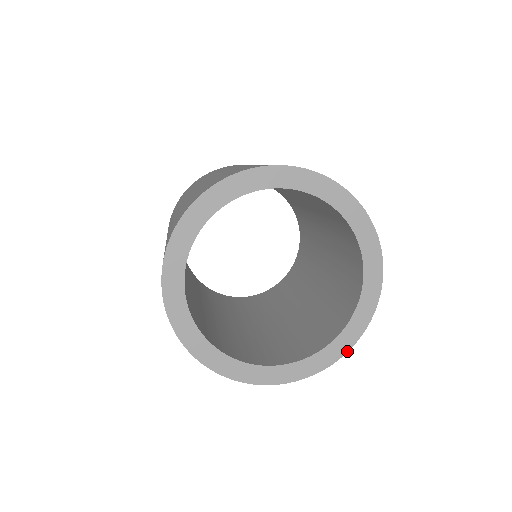
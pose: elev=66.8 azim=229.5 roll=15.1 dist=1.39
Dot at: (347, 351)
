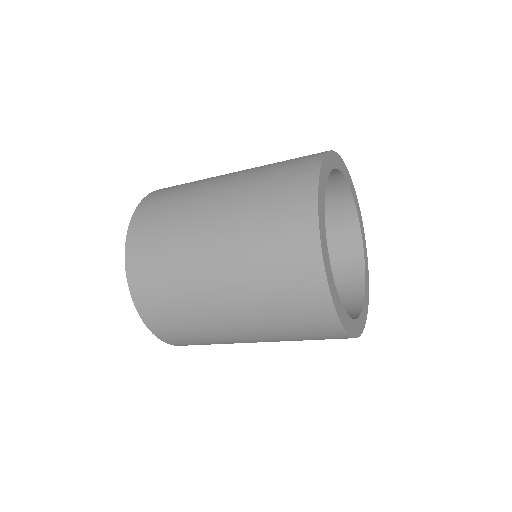
Dot at: (353, 337)
